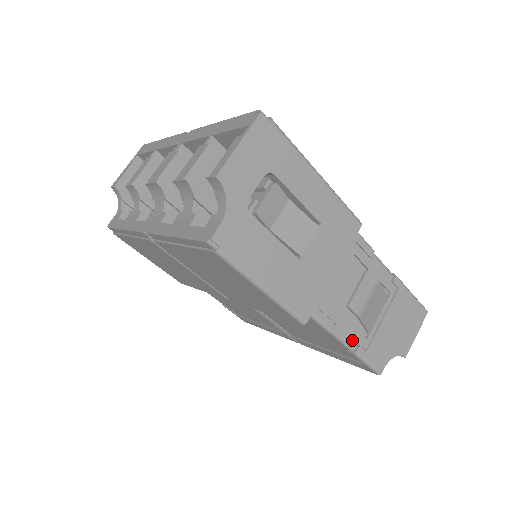
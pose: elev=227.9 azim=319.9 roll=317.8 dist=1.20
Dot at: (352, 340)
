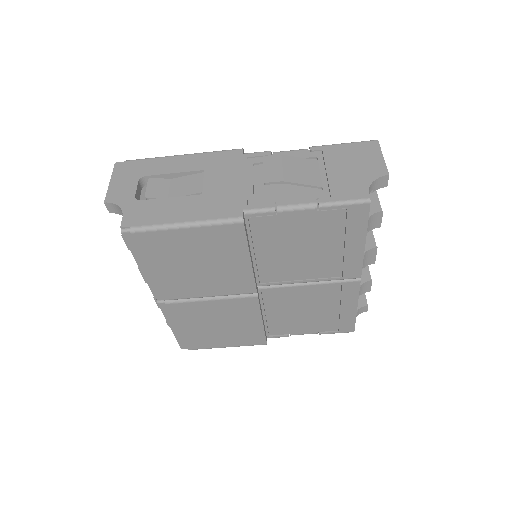
Dot at: (306, 201)
